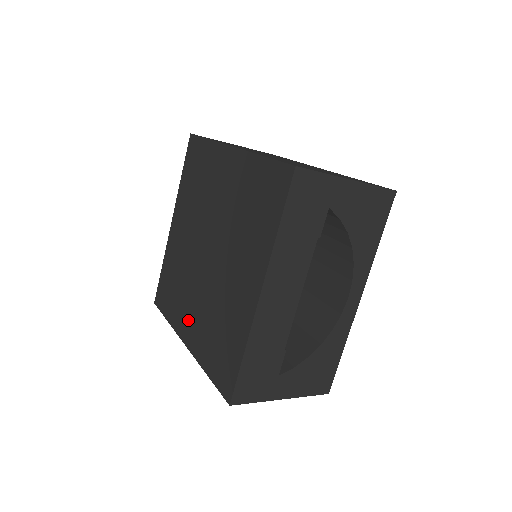
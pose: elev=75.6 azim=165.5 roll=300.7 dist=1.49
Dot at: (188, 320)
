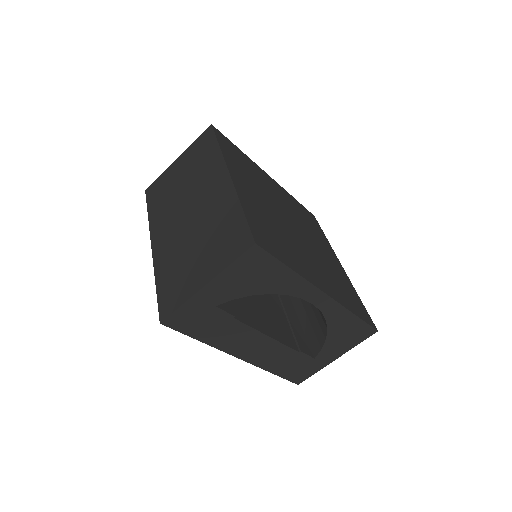
Dot at: occluded
